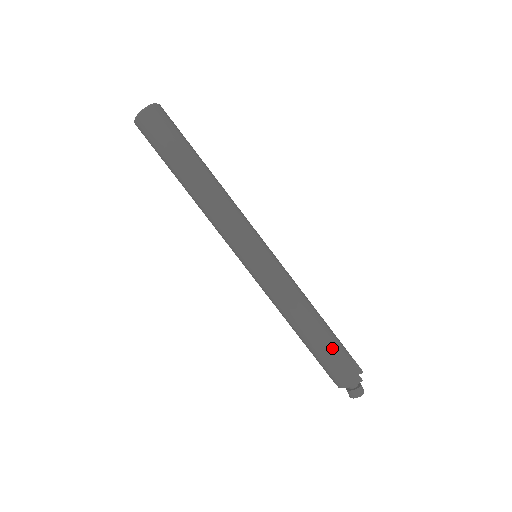
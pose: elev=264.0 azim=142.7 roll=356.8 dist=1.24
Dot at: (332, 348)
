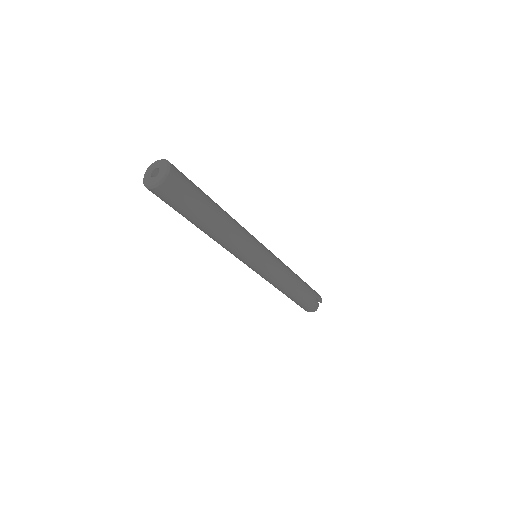
Dot at: (300, 301)
